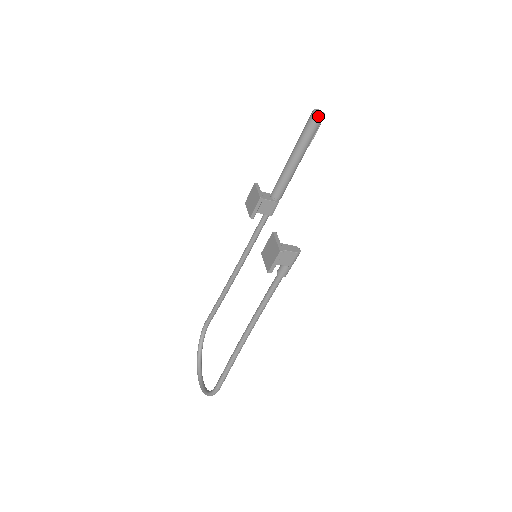
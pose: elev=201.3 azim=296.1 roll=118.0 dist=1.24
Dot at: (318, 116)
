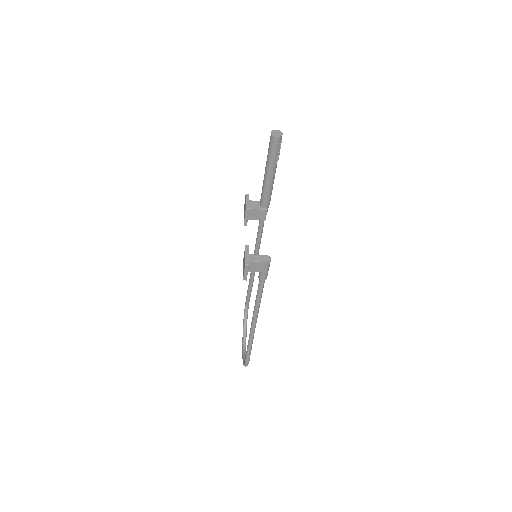
Dot at: (275, 138)
